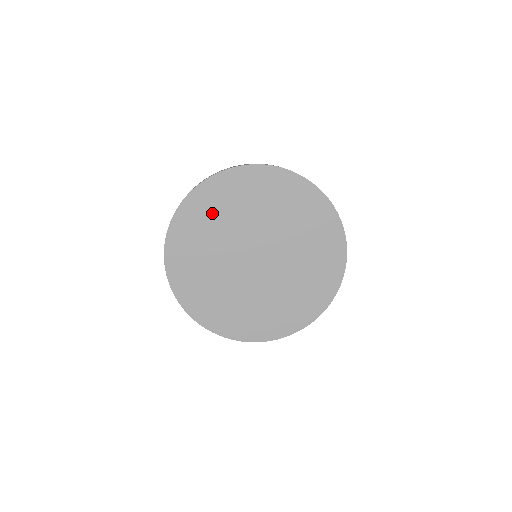
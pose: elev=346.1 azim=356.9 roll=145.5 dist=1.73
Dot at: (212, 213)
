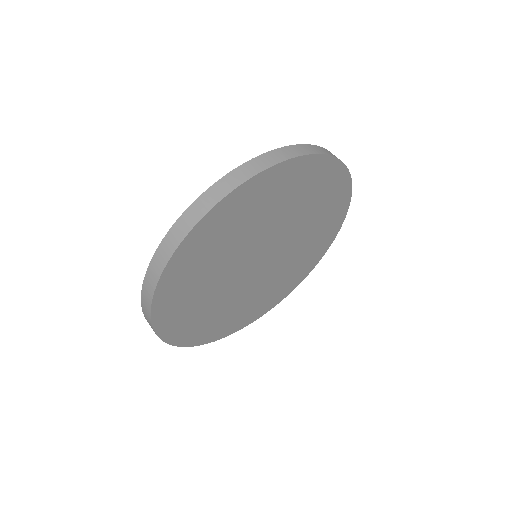
Dot at: (191, 309)
